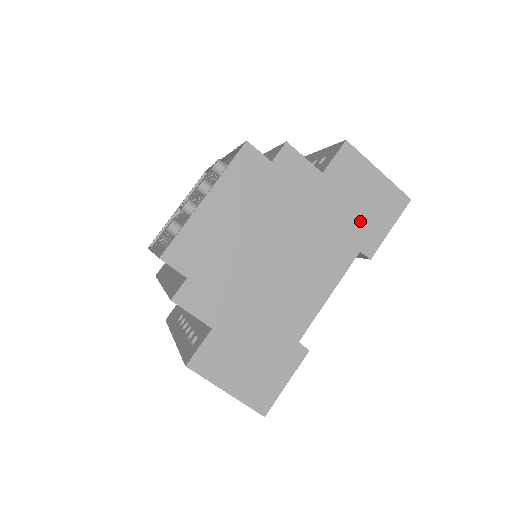
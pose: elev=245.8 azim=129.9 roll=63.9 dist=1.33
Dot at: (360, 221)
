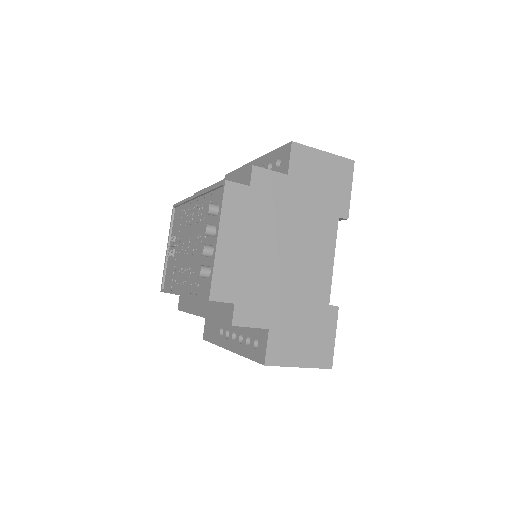
Dot at: (329, 196)
